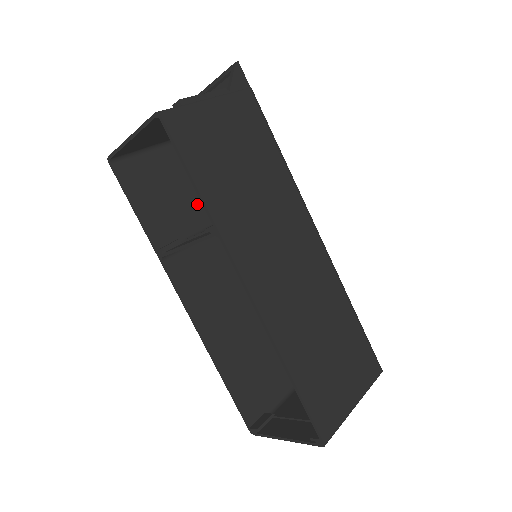
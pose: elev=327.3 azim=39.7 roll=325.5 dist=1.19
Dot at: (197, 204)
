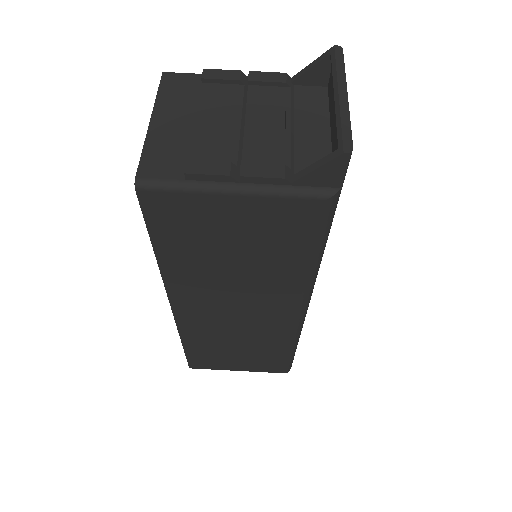
Dot at: occluded
